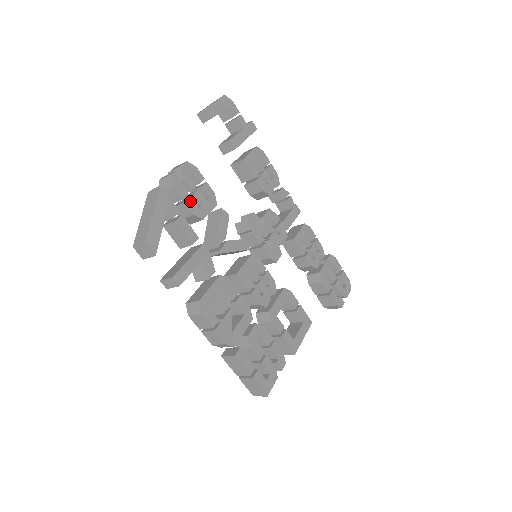
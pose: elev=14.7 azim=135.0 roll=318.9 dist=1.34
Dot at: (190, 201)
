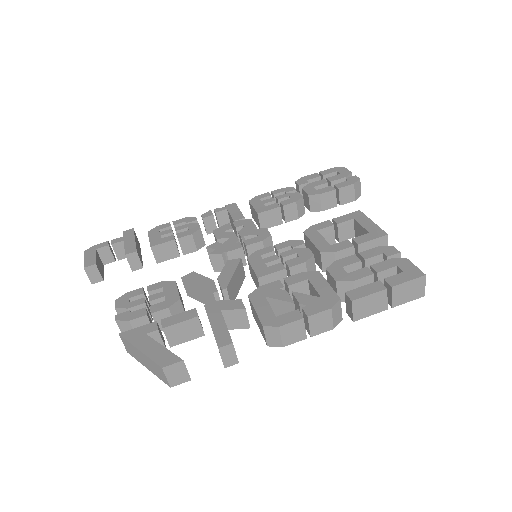
Dot at: (153, 308)
